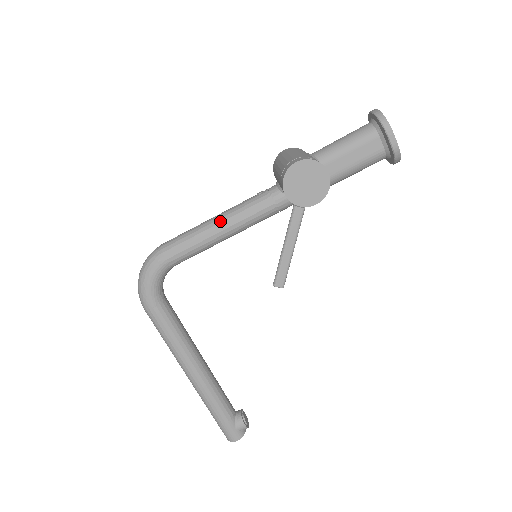
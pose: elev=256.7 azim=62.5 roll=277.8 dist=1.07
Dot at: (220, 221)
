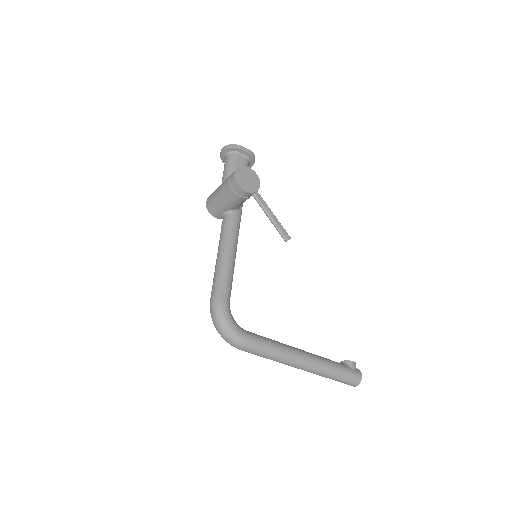
Dot at: (224, 254)
